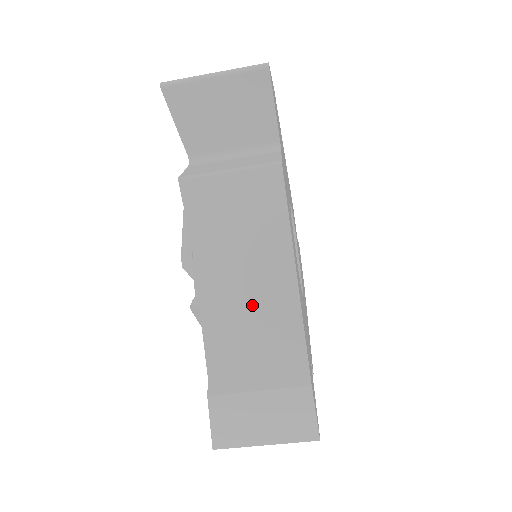
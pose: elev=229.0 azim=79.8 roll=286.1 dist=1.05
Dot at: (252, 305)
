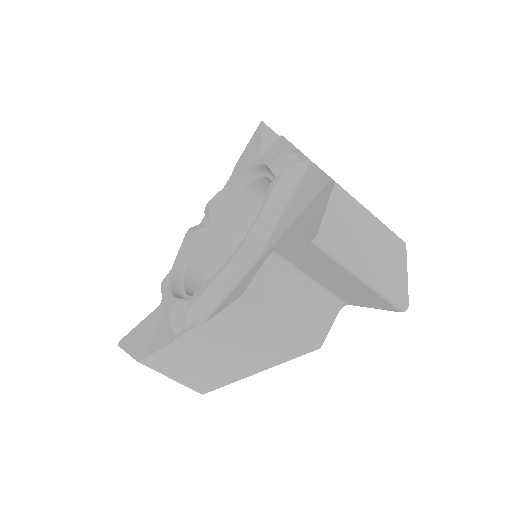
Dot at: occluded
